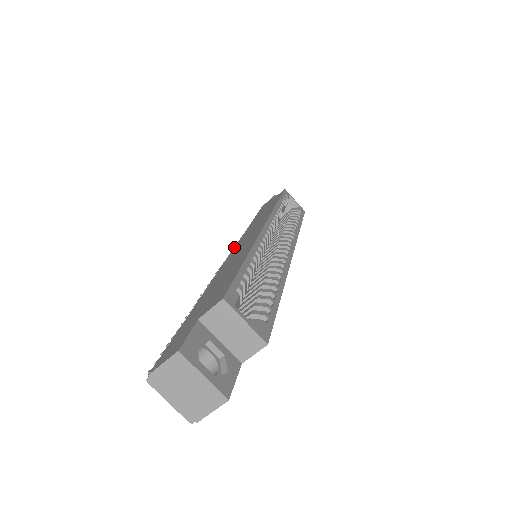
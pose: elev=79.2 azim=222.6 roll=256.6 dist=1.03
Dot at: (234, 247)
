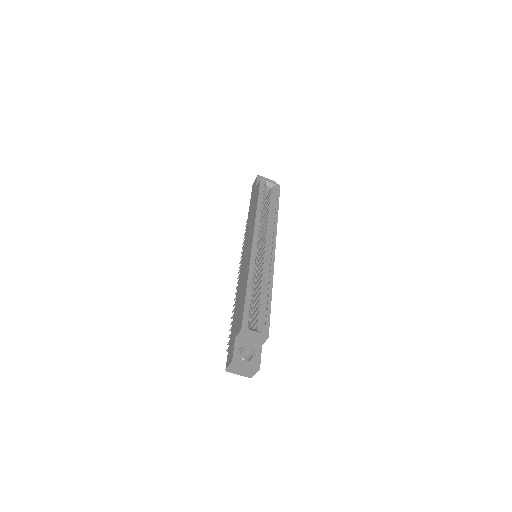
Dot at: (243, 250)
